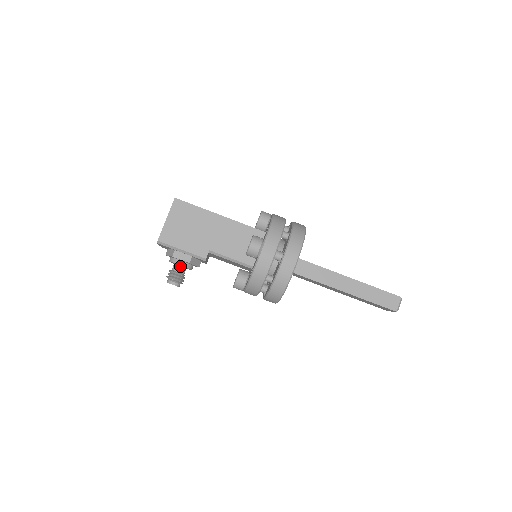
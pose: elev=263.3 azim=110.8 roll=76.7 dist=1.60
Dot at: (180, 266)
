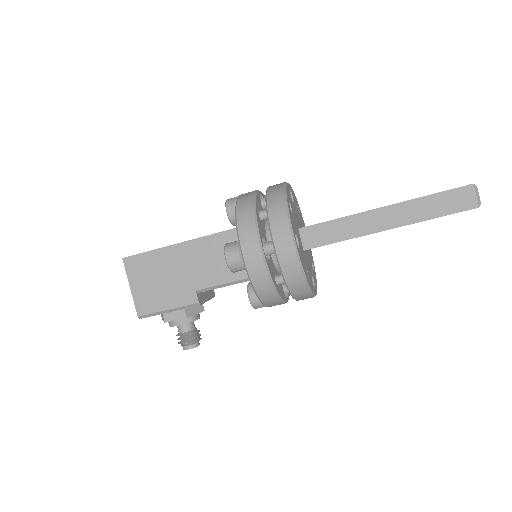
Dot at: occluded
